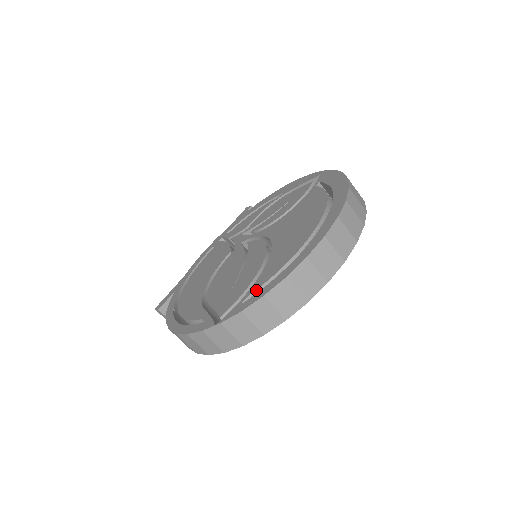
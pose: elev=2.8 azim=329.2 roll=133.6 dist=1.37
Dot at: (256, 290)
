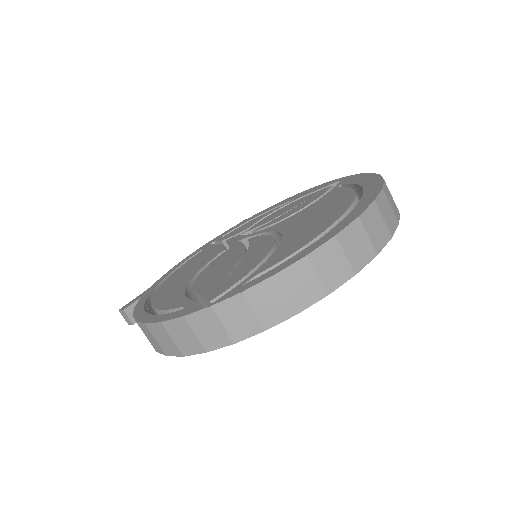
Dot at: (263, 272)
